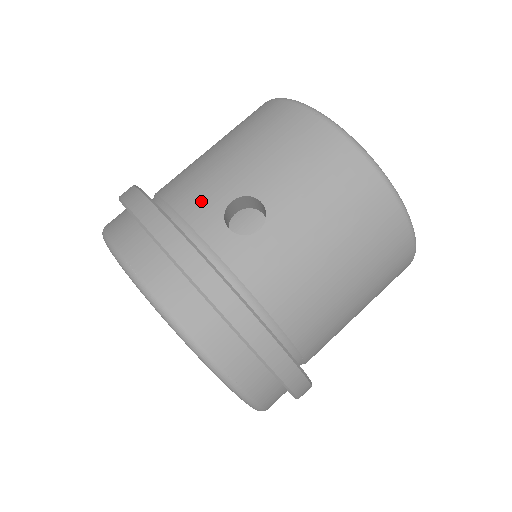
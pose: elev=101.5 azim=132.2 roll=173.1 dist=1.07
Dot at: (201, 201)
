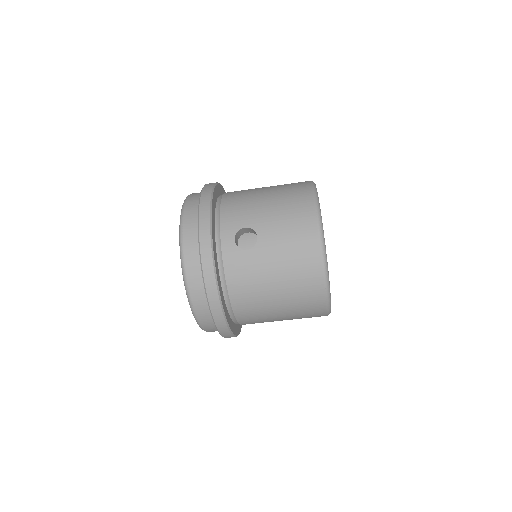
Dot at: (233, 217)
